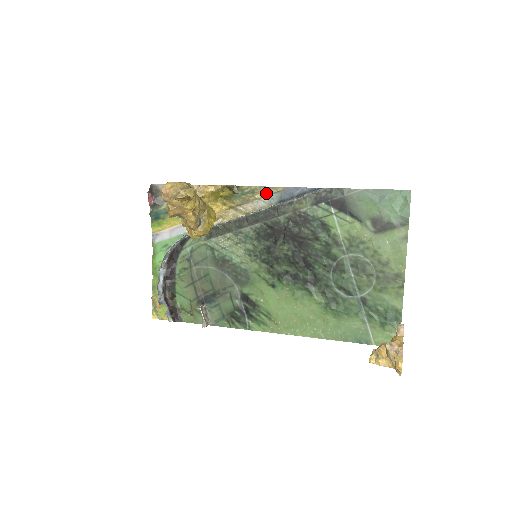
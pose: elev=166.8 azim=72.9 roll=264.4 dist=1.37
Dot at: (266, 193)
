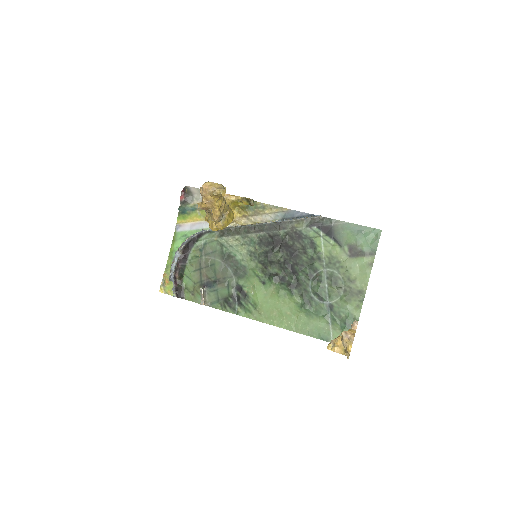
Dot at: (274, 211)
